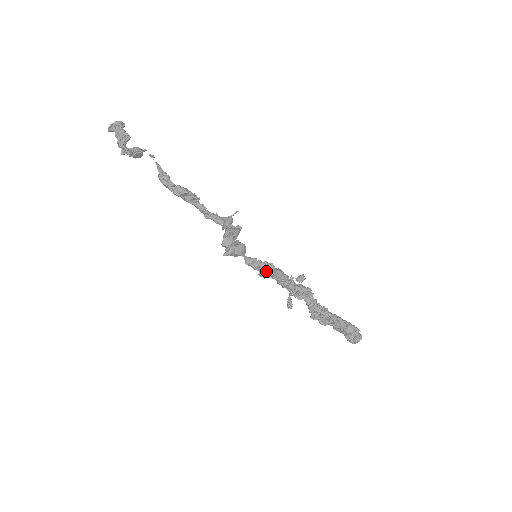
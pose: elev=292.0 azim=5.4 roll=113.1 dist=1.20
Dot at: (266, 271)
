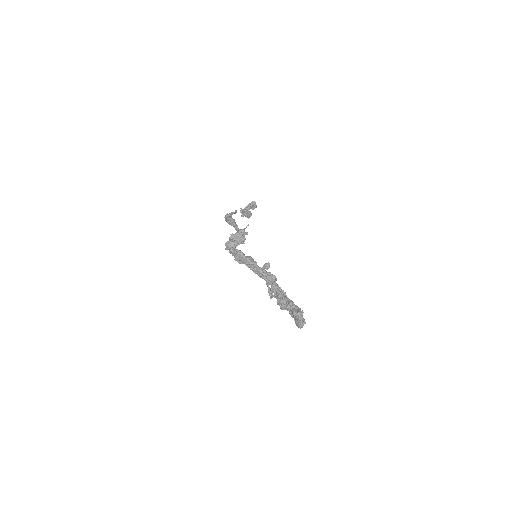
Dot at: (235, 255)
